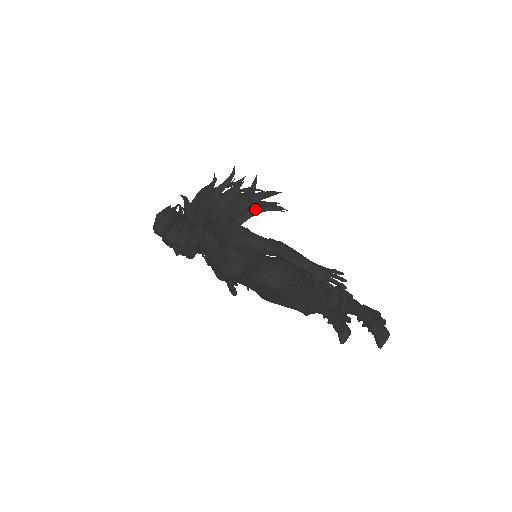
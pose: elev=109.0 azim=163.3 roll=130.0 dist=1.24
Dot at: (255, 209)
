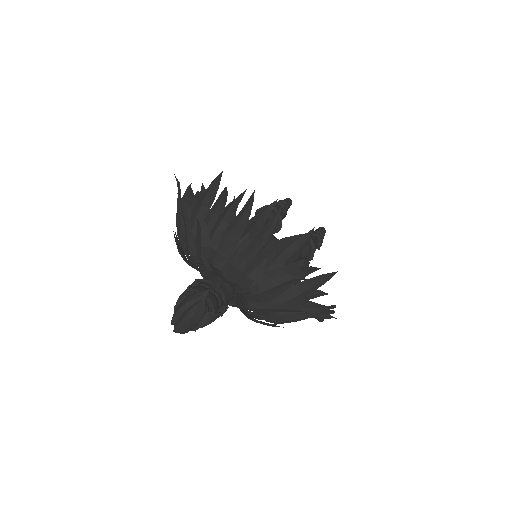
Dot at: occluded
